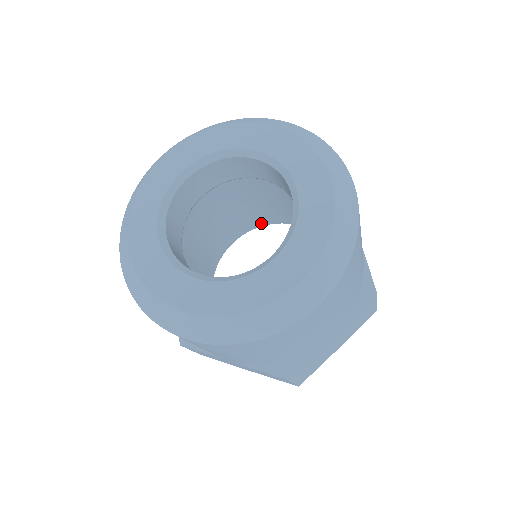
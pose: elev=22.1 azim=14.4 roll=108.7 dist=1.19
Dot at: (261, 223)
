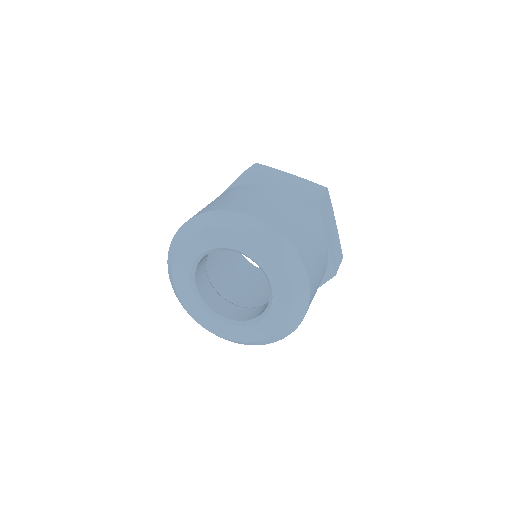
Dot at: occluded
